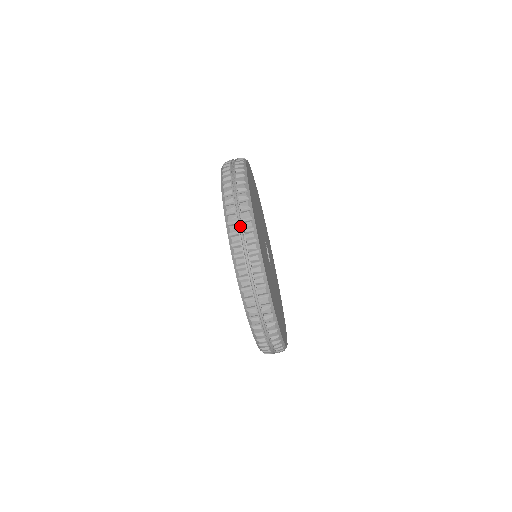
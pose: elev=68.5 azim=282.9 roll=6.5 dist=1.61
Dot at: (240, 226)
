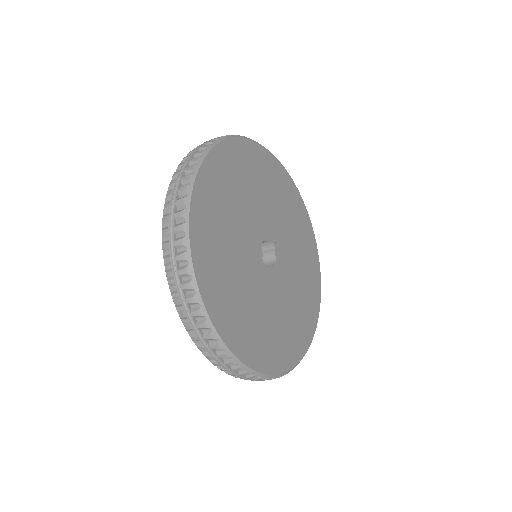
Dot at: (179, 287)
